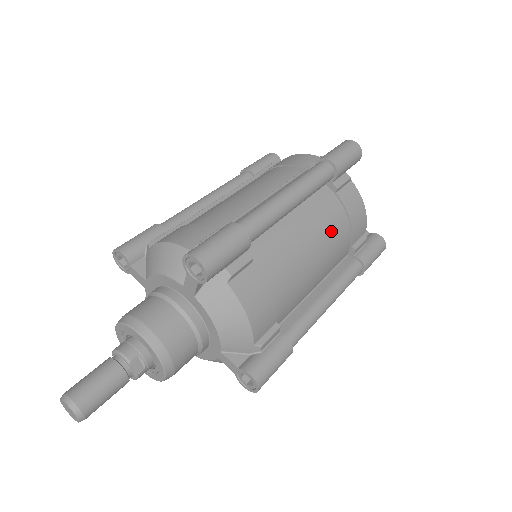
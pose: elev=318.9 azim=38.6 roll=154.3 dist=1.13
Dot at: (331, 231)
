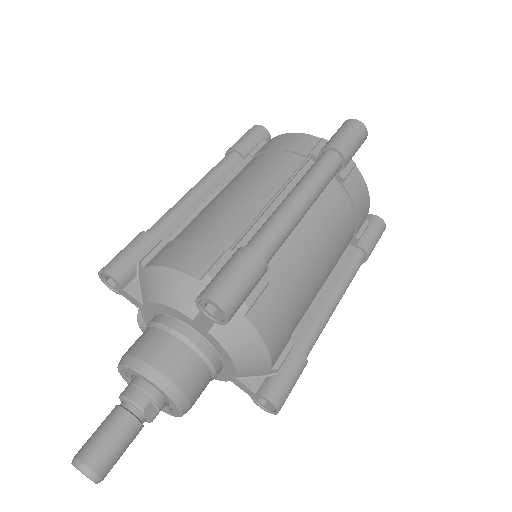
Dot at: (339, 228)
